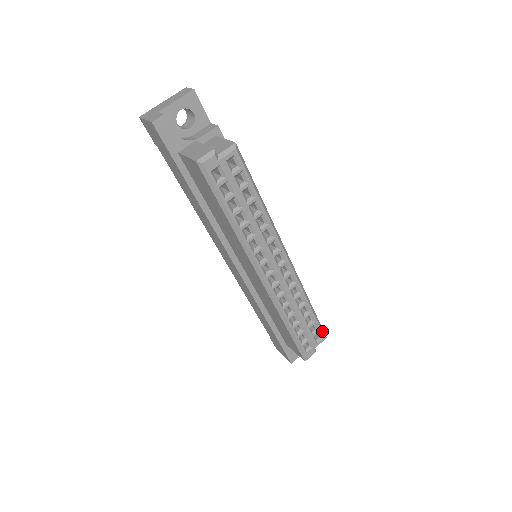
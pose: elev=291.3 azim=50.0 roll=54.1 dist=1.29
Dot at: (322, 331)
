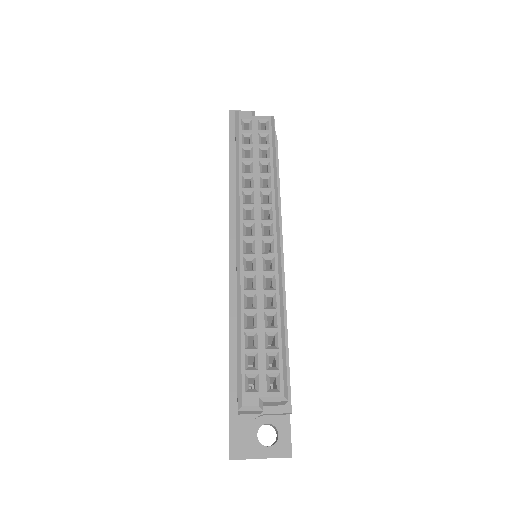
Dot at: (284, 377)
